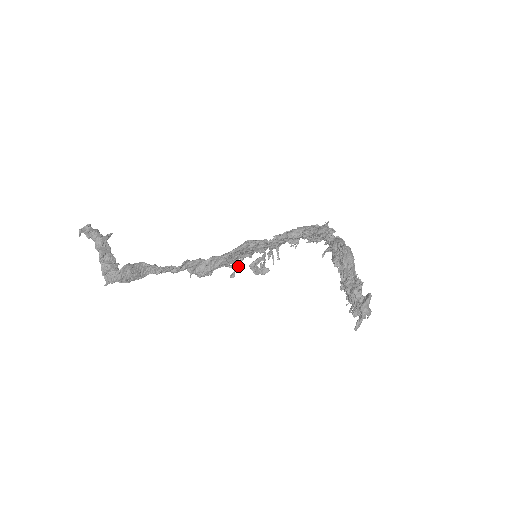
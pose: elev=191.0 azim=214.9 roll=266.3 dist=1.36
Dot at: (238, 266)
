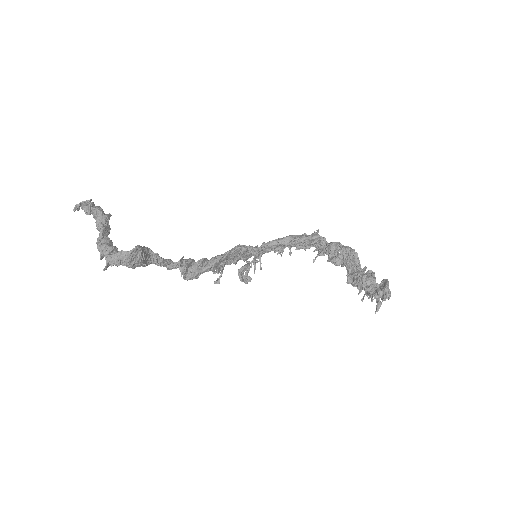
Dot at: (222, 273)
